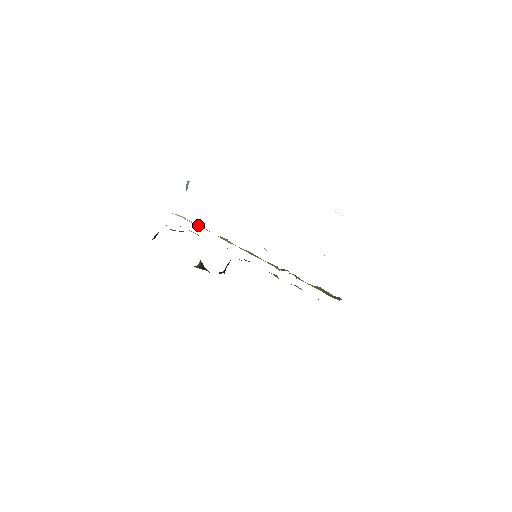
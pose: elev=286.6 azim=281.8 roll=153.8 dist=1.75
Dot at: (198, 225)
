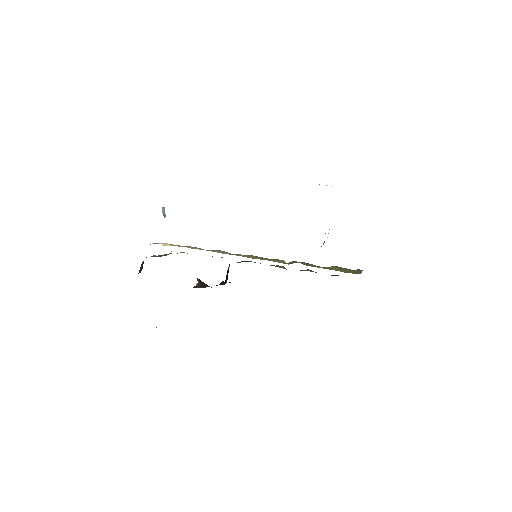
Dot at: (186, 246)
